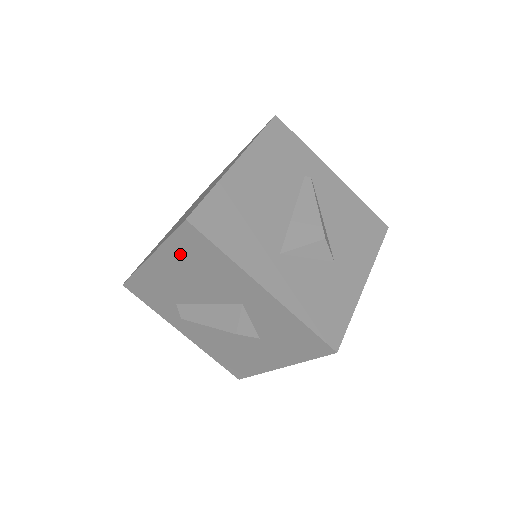
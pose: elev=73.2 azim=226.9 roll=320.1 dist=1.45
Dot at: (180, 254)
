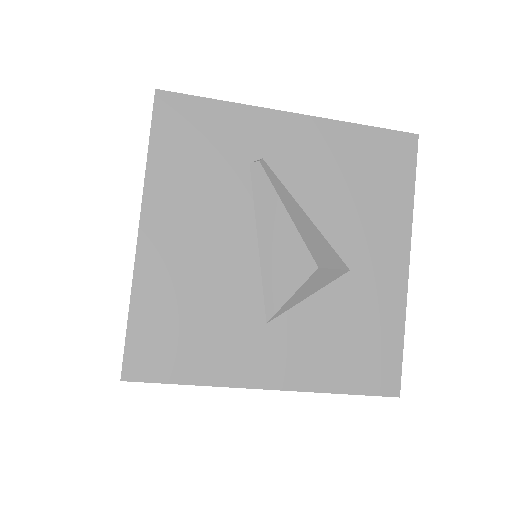
Dot at: occluded
